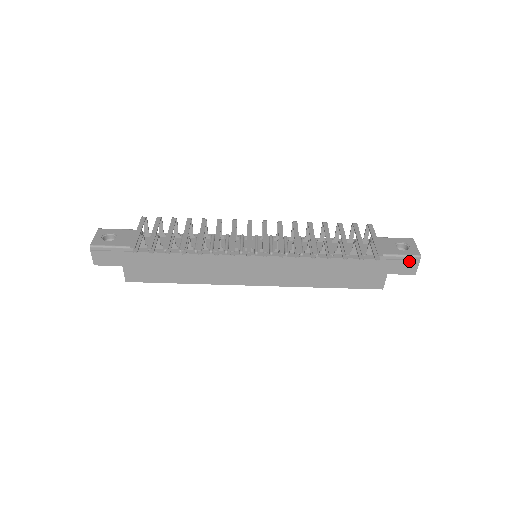
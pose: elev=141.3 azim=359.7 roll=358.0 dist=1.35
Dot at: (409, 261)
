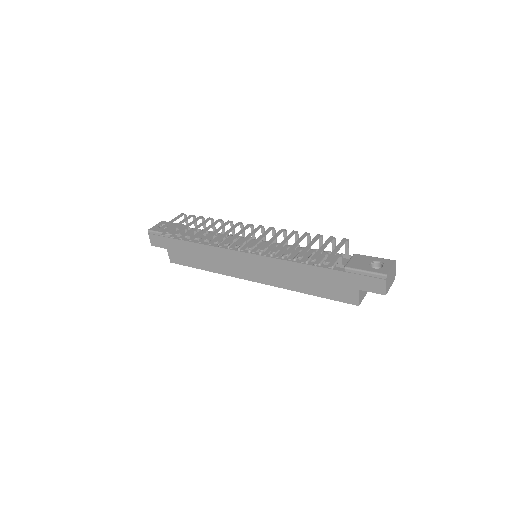
Dot at: (375, 279)
